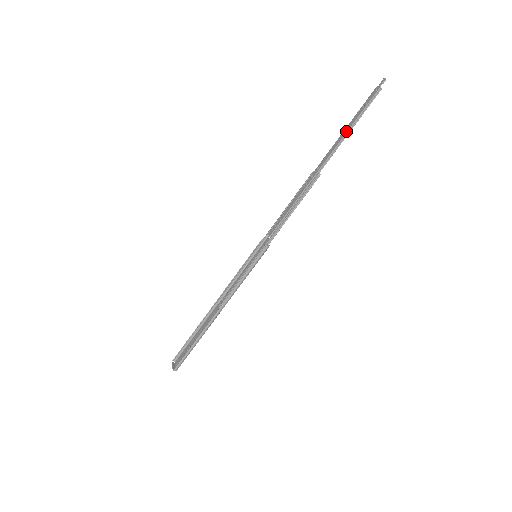
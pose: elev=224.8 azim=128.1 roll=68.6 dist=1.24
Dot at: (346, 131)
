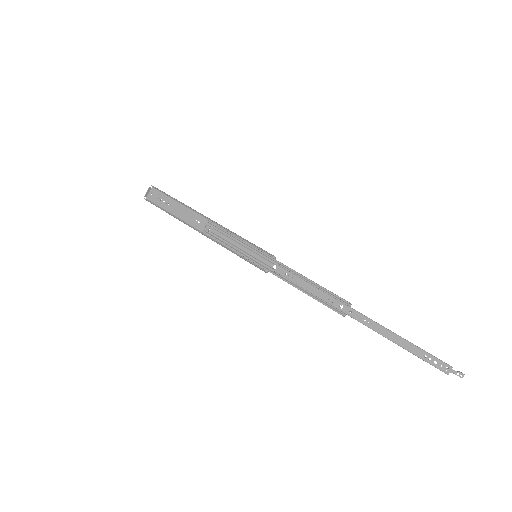
Dot at: (394, 340)
